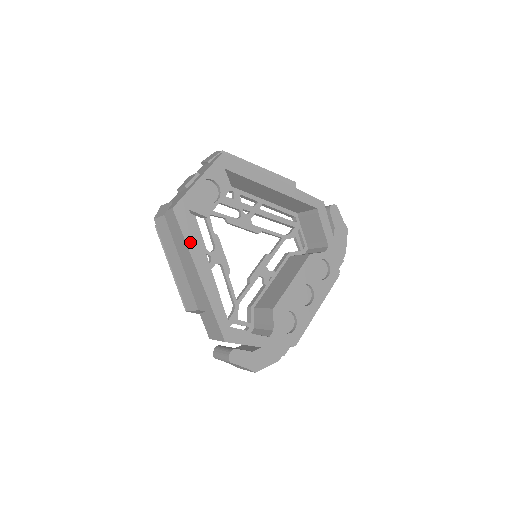
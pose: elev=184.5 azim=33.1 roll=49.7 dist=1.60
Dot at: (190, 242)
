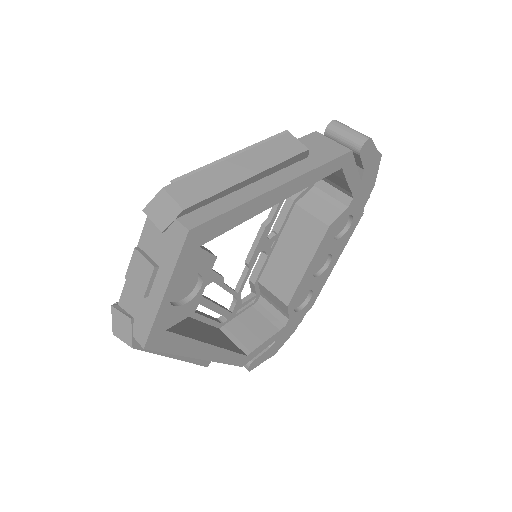
Dot at: (180, 350)
